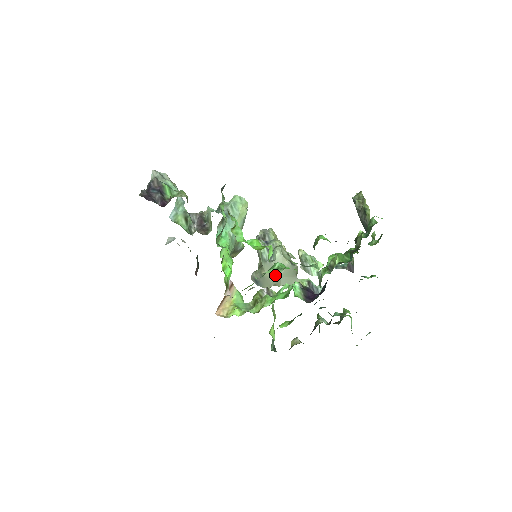
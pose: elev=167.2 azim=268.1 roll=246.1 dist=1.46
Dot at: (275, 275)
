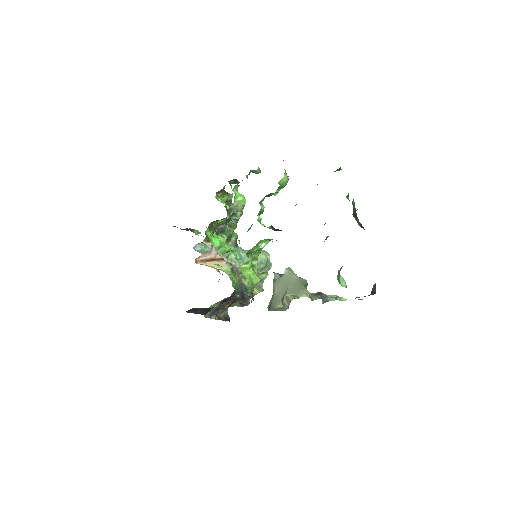
Dot at: (283, 288)
